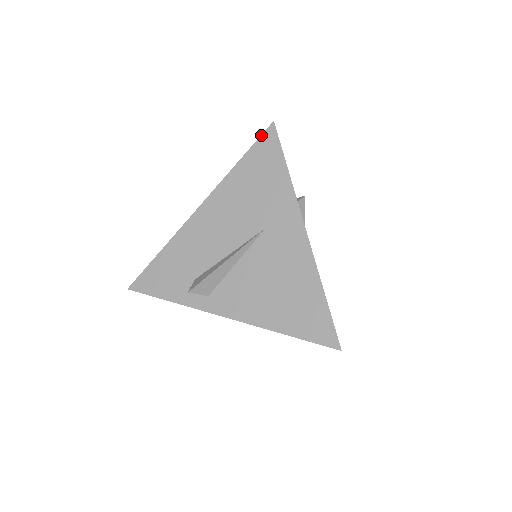
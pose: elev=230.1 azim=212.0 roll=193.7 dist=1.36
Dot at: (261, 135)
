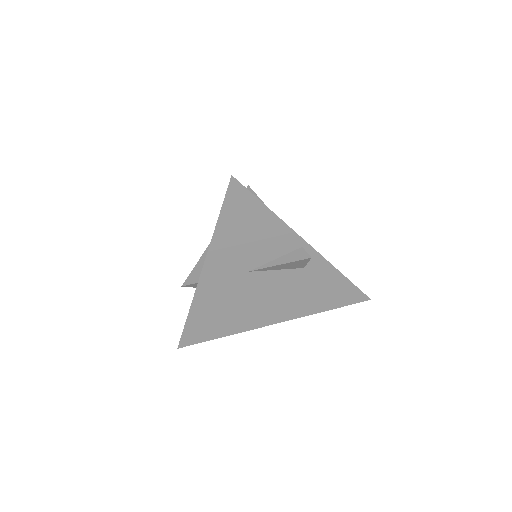
Dot at: occluded
